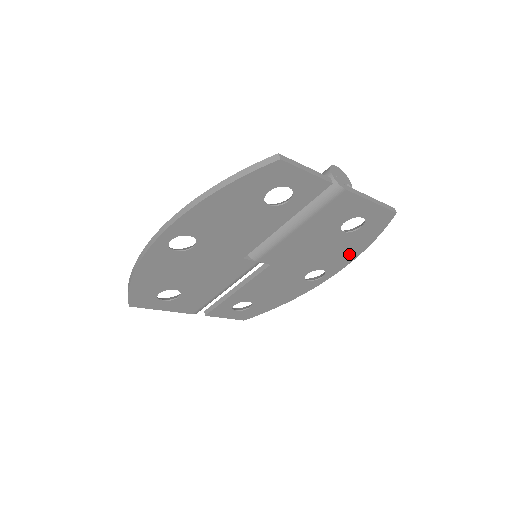
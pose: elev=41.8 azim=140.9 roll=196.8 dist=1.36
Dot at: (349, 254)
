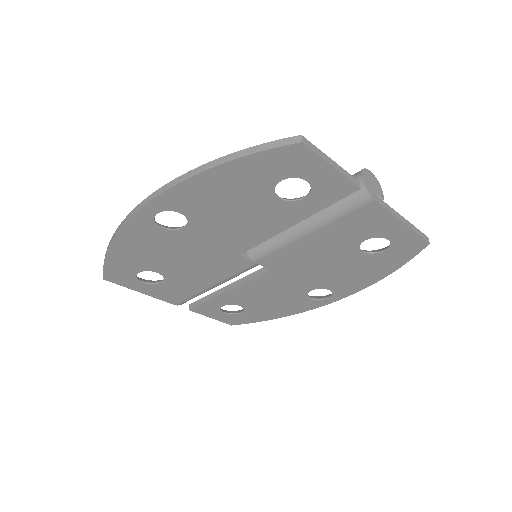
Dot at: (364, 279)
